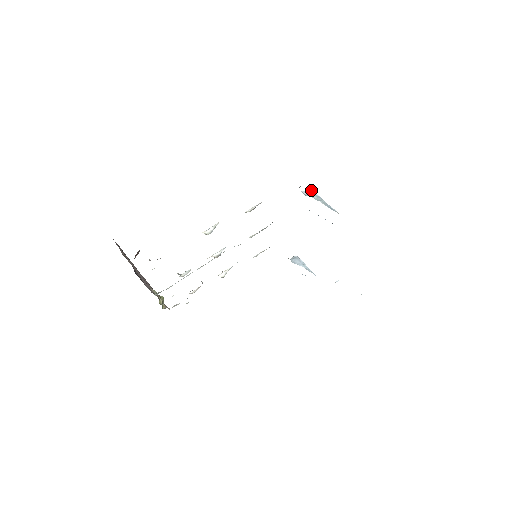
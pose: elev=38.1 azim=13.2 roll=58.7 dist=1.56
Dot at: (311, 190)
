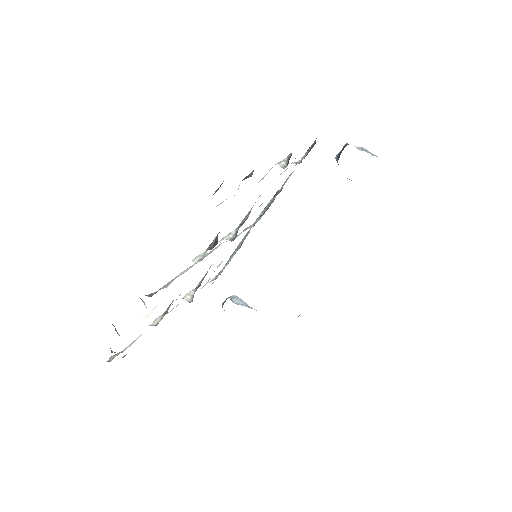
Dot at: (363, 147)
